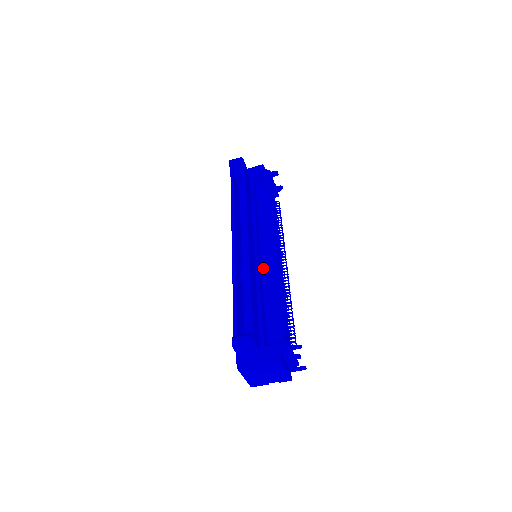
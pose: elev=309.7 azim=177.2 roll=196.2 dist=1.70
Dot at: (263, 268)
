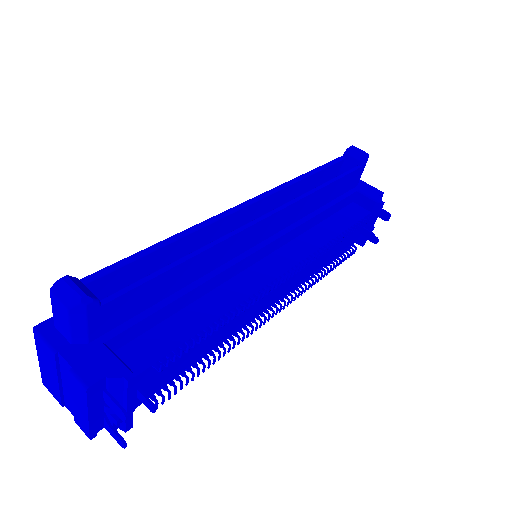
Dot at: (244, 273)
